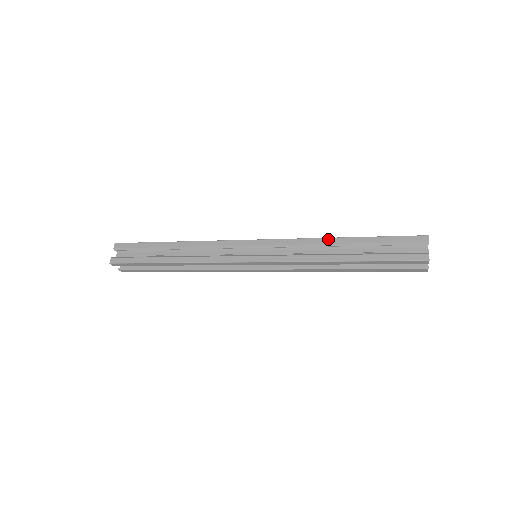
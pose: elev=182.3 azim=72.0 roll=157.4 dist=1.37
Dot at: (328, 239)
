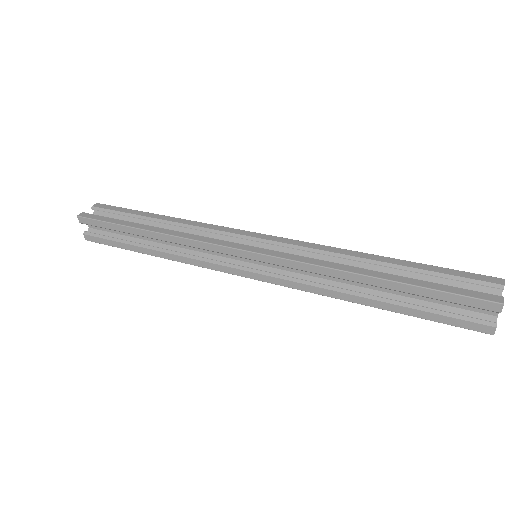
Dot at: (359, 253)
